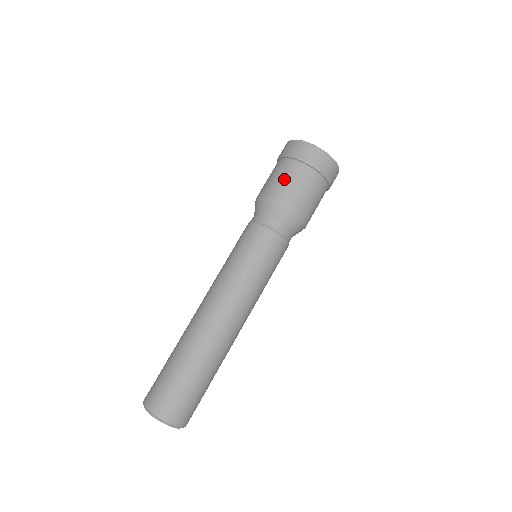
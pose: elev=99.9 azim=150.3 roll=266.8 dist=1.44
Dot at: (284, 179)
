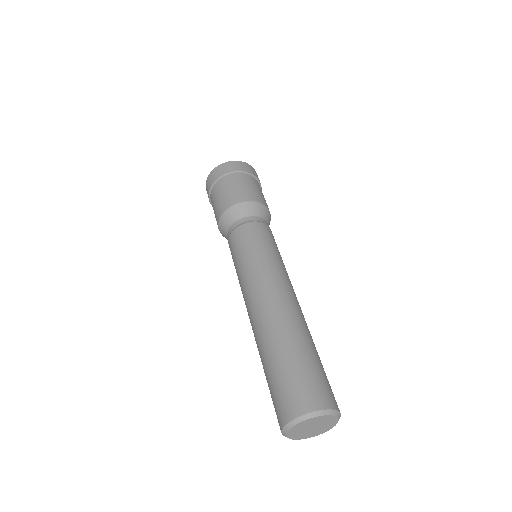
Dot at: (228, 190)
